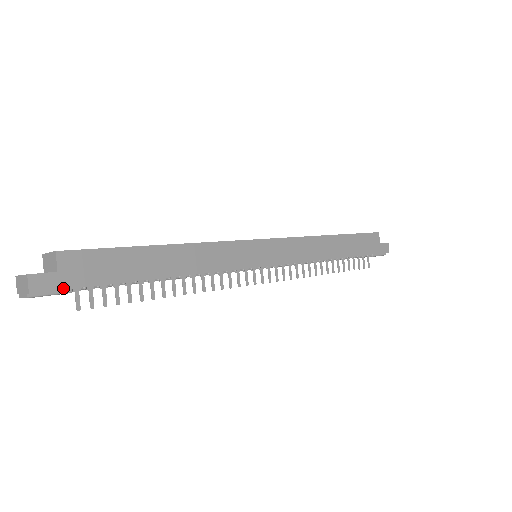
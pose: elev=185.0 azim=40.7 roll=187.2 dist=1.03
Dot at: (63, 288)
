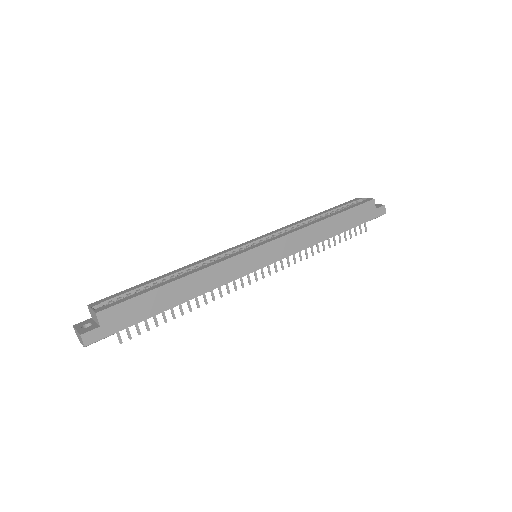
Dot at: (107, 336)
